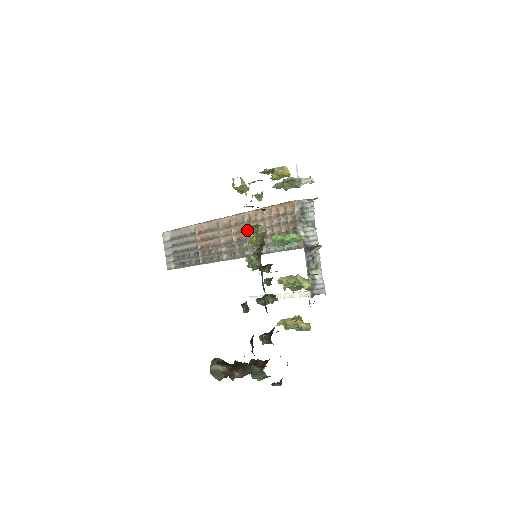
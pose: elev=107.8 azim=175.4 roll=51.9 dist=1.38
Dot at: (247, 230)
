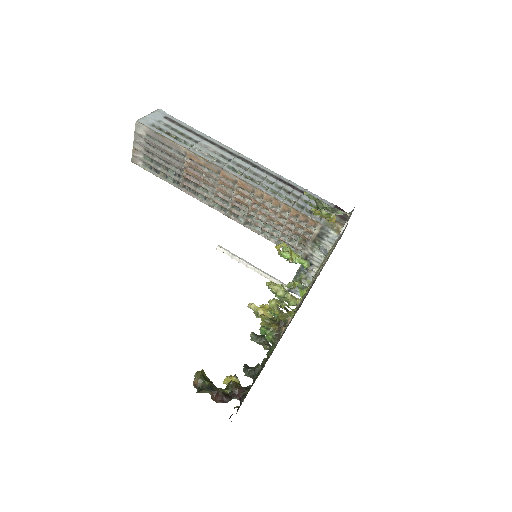
Dot at: (252, 204)
